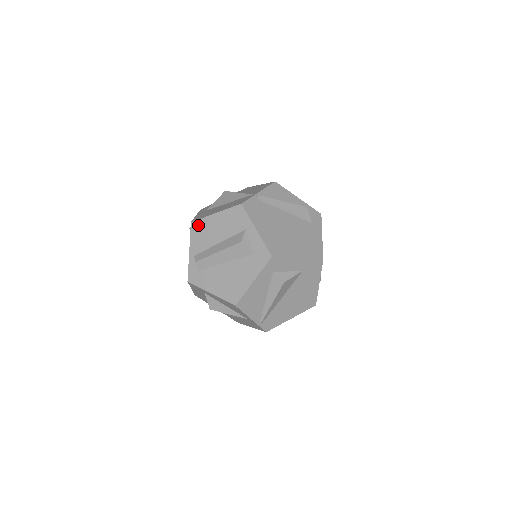
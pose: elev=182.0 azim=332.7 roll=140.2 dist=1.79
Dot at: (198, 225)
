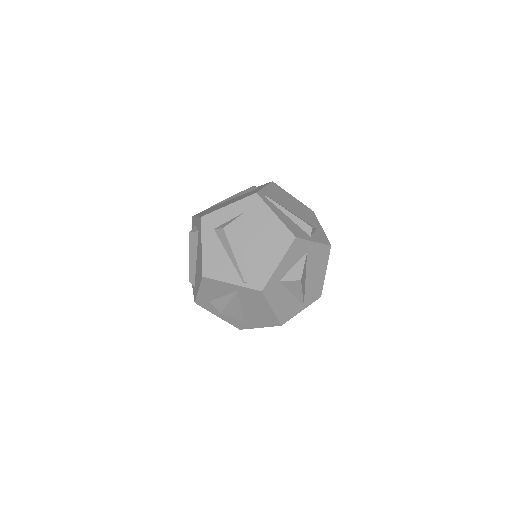
Dot at: occluded
